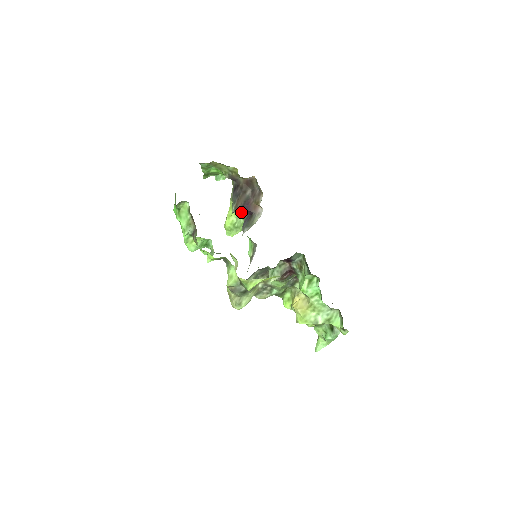
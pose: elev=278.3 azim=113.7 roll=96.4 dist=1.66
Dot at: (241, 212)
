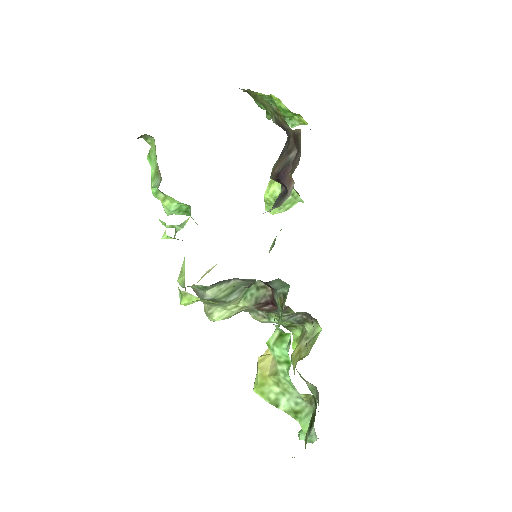
Dot at: (279, 182)
